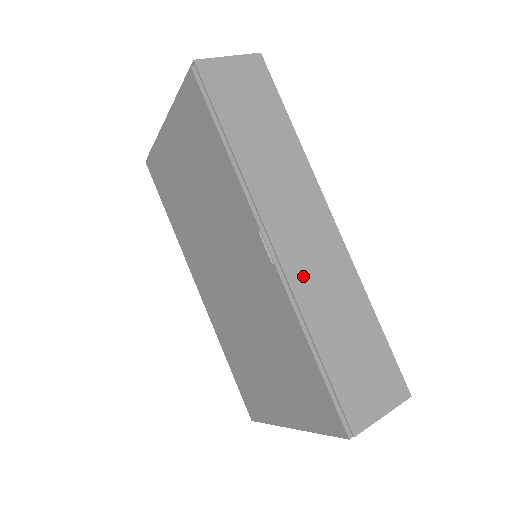
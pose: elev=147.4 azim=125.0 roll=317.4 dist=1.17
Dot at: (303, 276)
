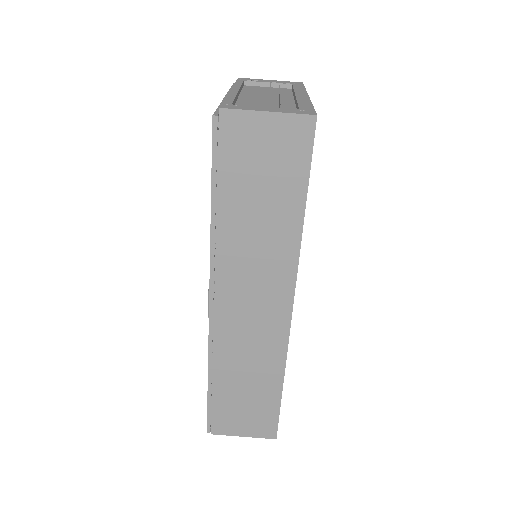
Dot at: (230, 337)
